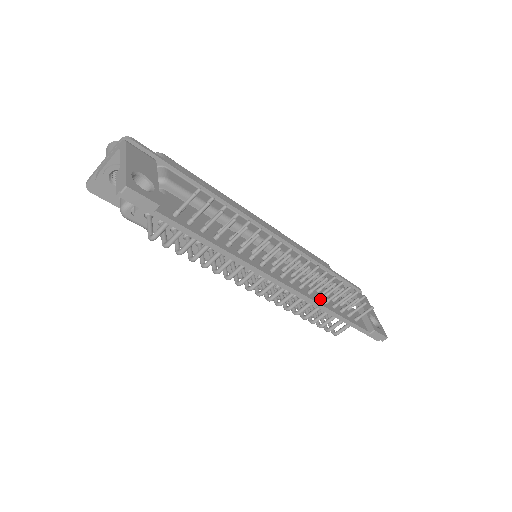
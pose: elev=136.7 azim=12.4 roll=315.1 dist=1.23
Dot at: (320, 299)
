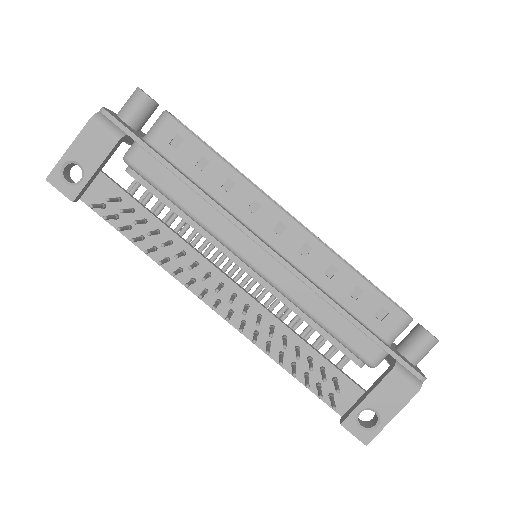
Dot at: (274, 346)
